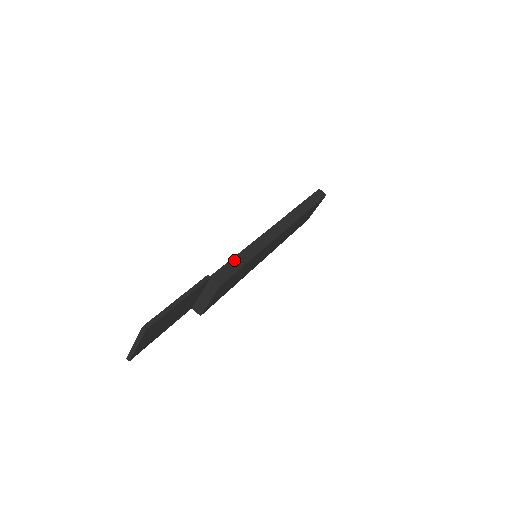
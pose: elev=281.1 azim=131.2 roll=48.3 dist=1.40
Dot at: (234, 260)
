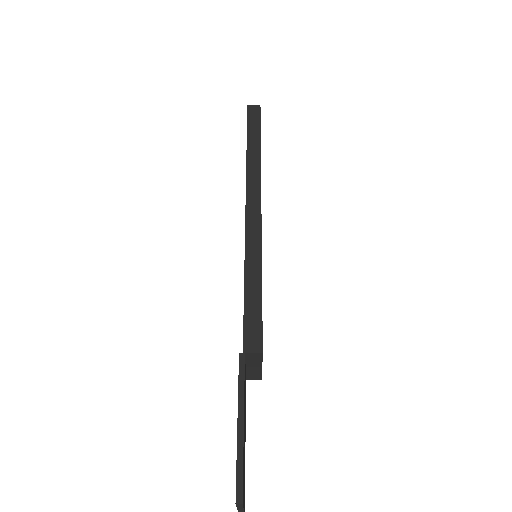
Dot at: (247, 301)
